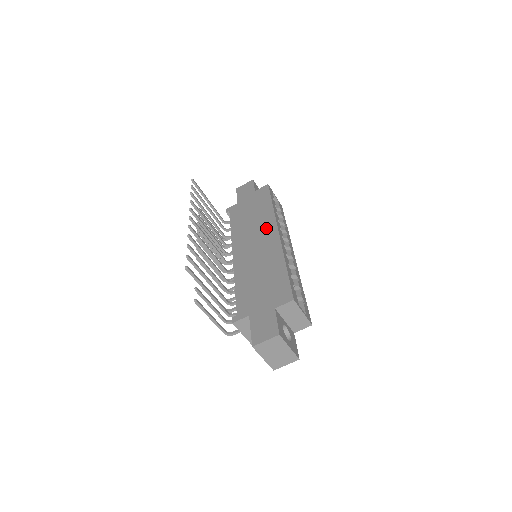
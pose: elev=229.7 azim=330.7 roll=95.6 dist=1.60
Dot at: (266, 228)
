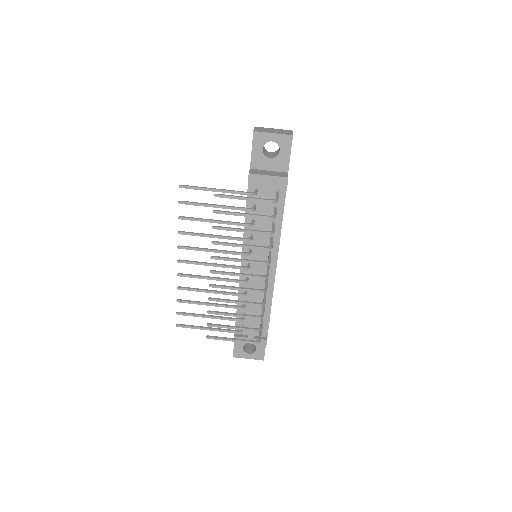
Dot at: occluded
